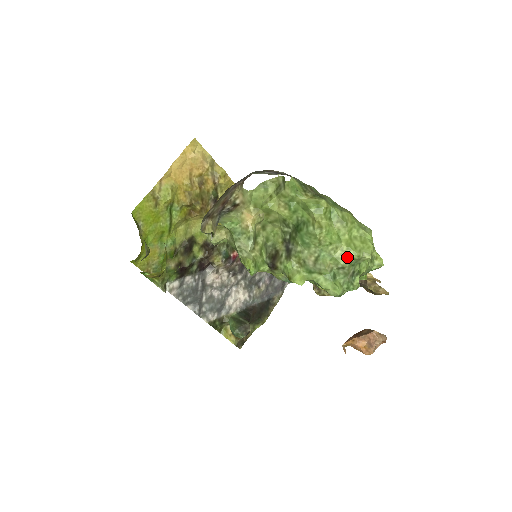
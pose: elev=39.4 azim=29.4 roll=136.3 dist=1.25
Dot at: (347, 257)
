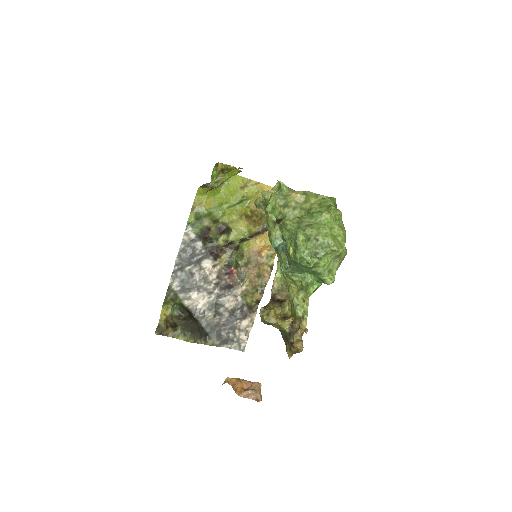
Dot at: (326, 237)
